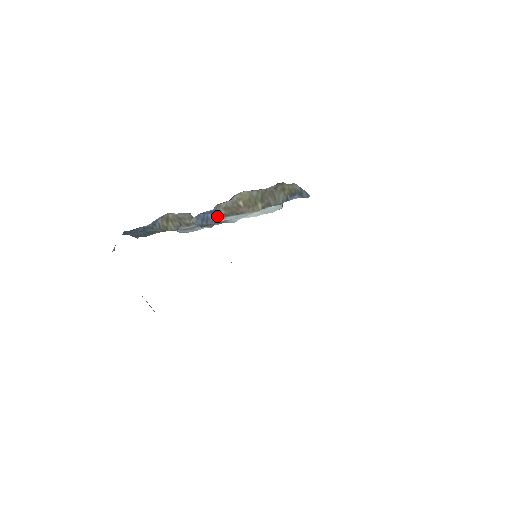
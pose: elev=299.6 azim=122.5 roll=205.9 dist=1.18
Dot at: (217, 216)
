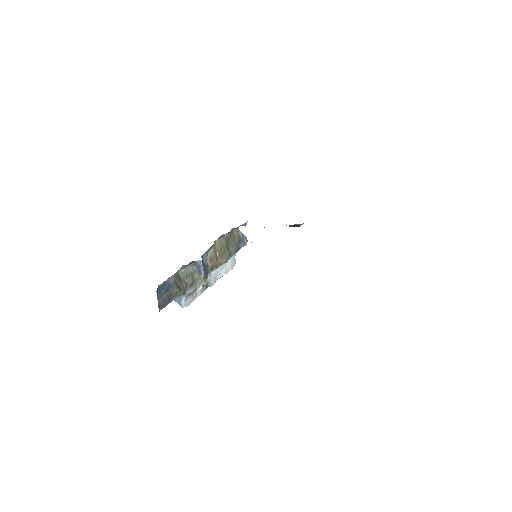
Dot at: (207, 269)
